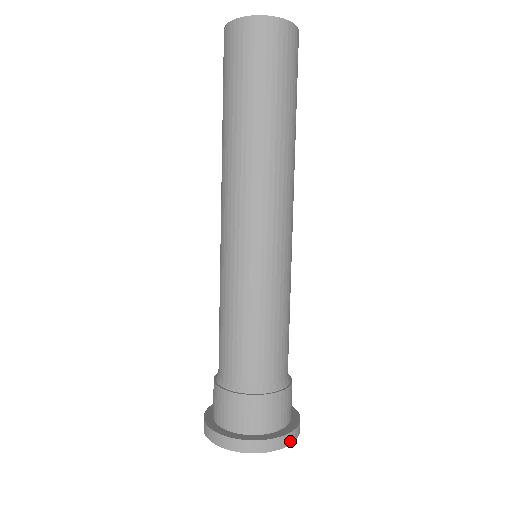
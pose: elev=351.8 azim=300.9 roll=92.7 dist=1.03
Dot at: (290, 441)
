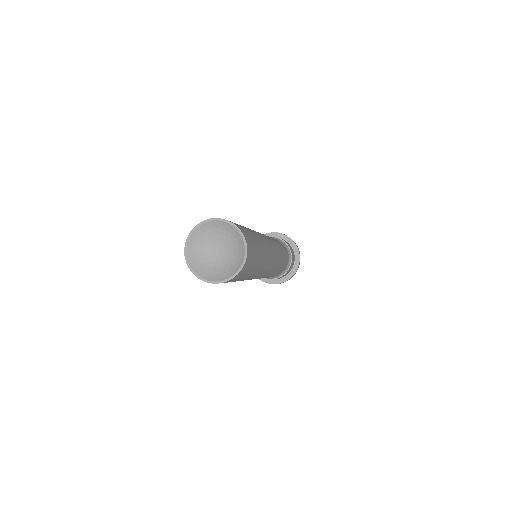
Dot at: occluded
